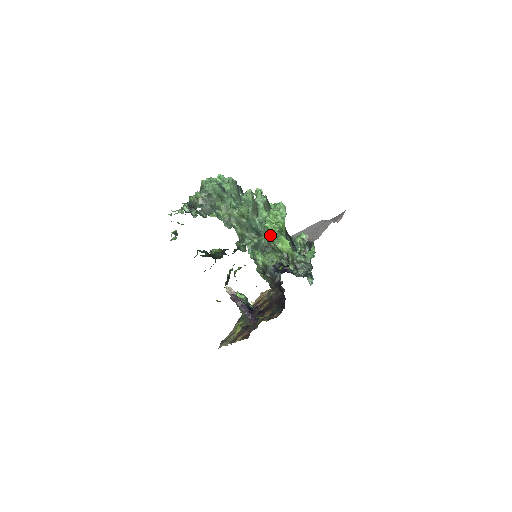
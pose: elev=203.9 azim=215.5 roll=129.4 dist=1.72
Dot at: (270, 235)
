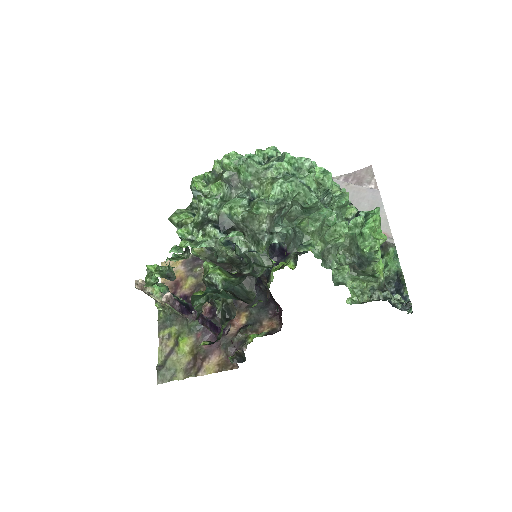
Dot at: (377, 260)
